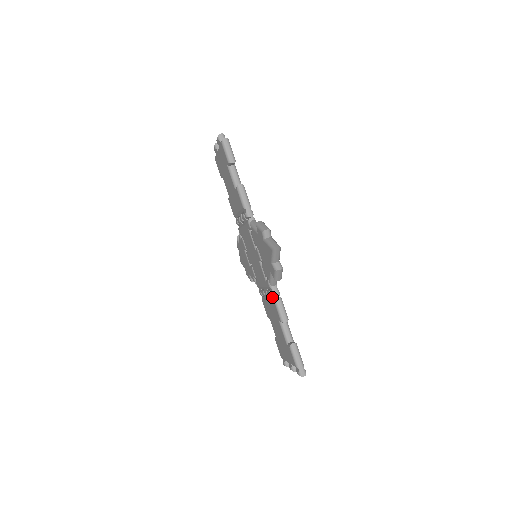
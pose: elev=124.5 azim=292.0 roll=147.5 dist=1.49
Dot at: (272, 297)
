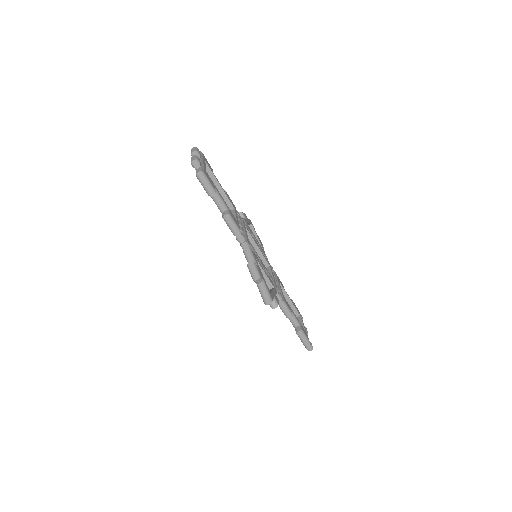
Dot at: occluded
